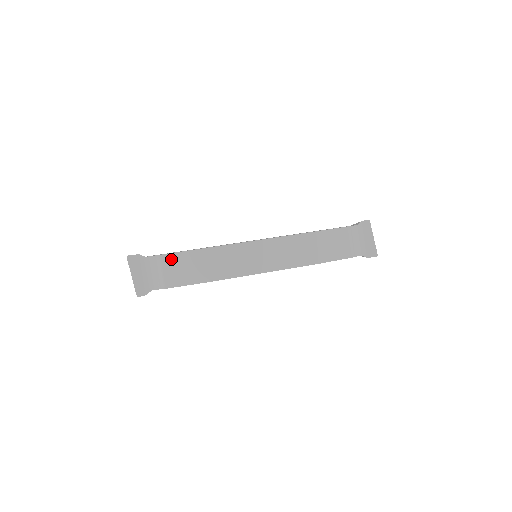
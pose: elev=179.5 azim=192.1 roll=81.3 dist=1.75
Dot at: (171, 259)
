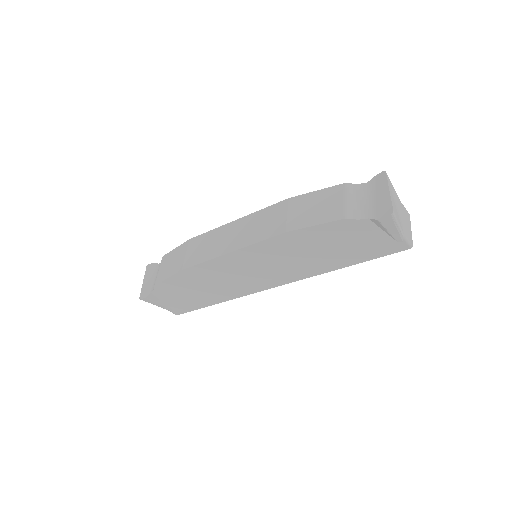
Dot at: (167, 258)
